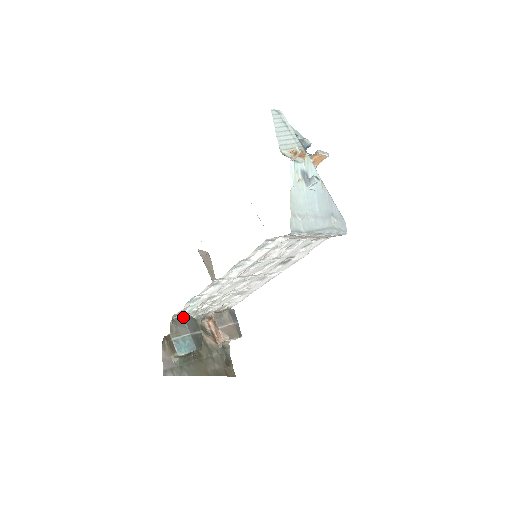
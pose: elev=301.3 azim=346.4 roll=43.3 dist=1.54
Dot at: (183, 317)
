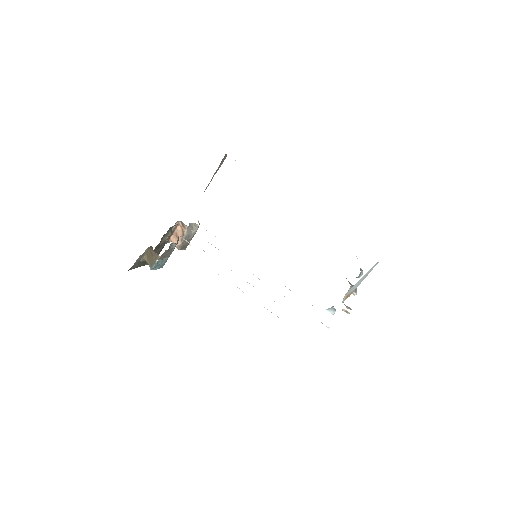
Dot at: (176, 243)
